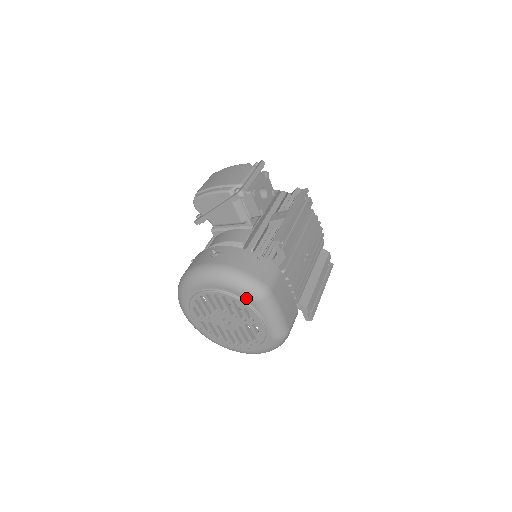
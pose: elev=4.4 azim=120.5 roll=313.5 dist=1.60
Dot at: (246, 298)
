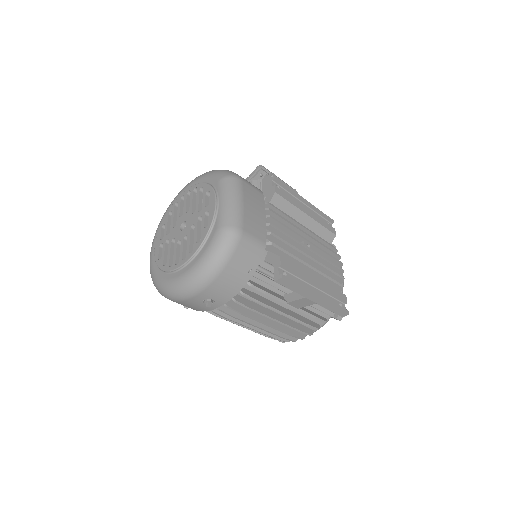
Dot at: (213, 180)
